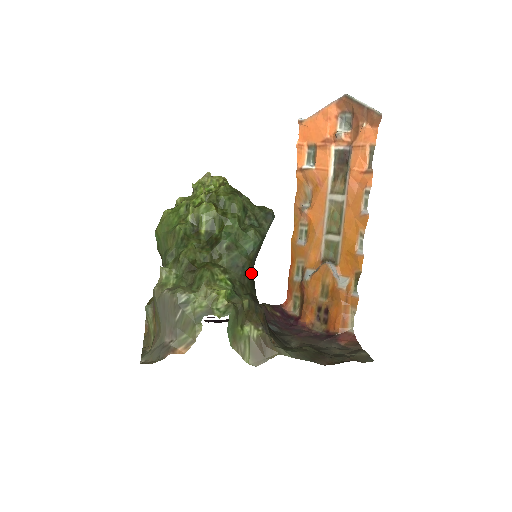
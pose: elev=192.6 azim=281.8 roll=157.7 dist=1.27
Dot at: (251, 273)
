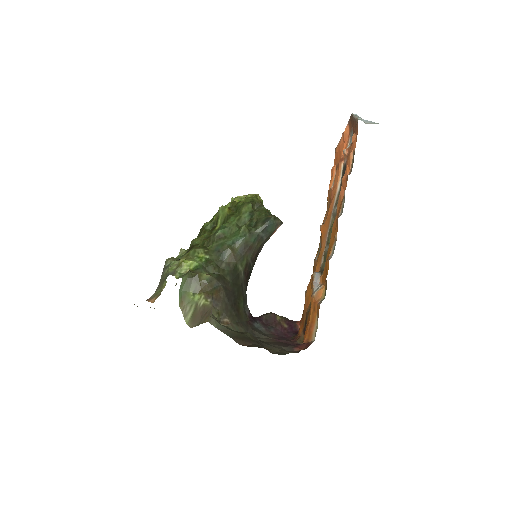
Dot at: (234, 262)
